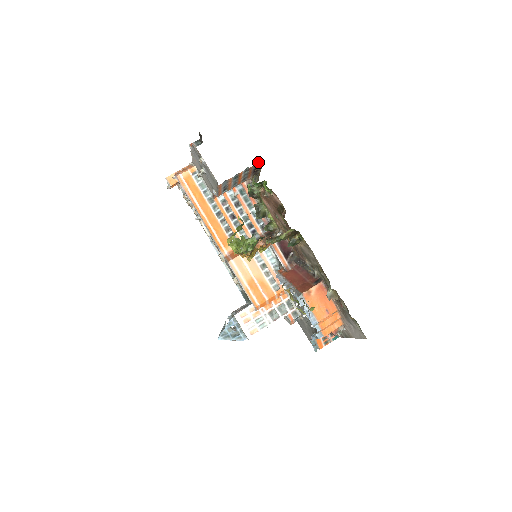
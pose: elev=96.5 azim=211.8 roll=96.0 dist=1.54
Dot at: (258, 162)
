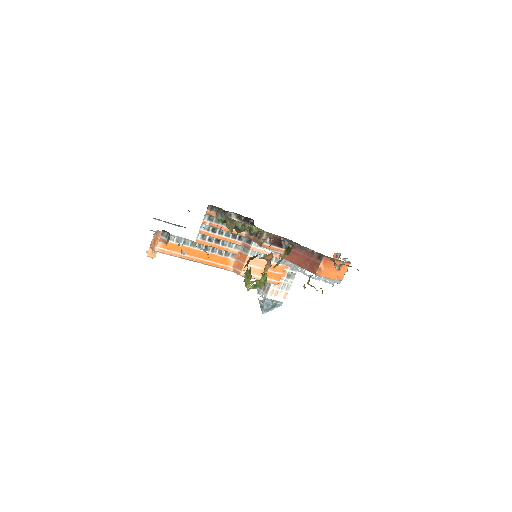
Dot at: occluded
